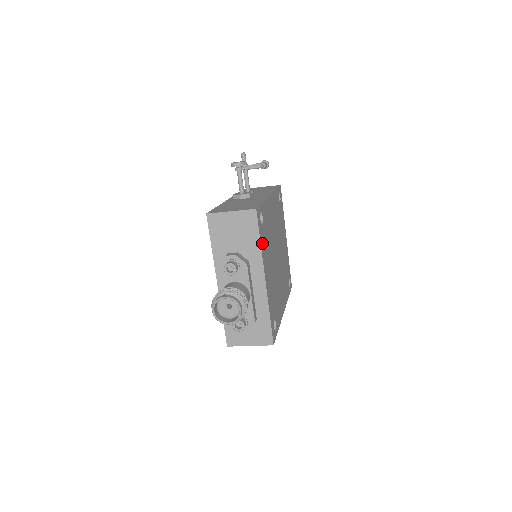
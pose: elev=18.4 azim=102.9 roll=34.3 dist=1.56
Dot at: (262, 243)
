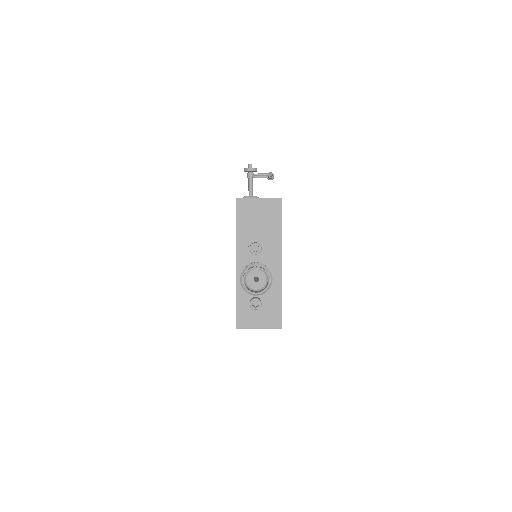
Dot at: occluded
